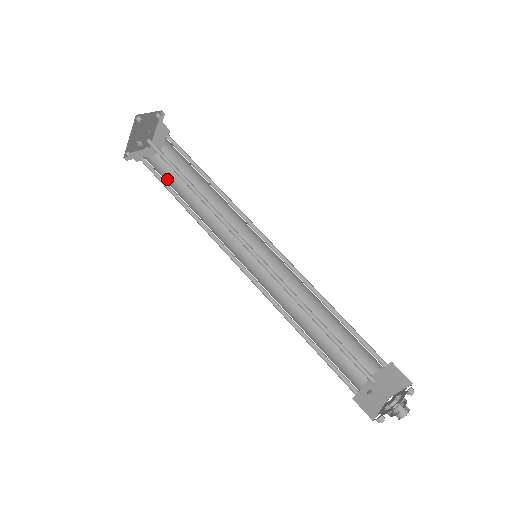
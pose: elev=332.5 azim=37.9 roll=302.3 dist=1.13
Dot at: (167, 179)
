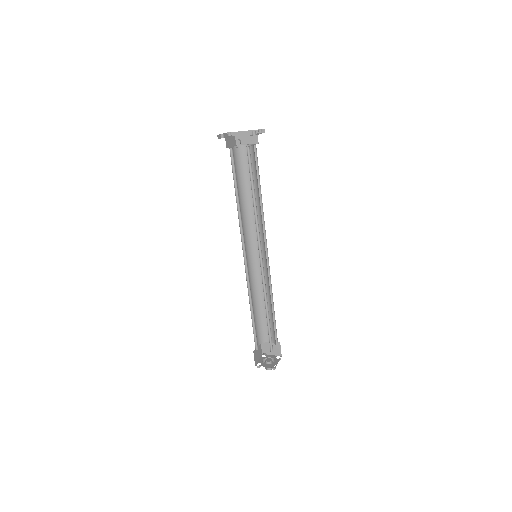
Dot at: (235, 172)
